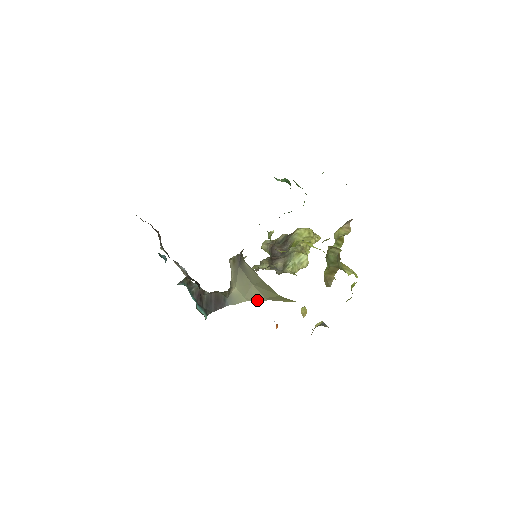
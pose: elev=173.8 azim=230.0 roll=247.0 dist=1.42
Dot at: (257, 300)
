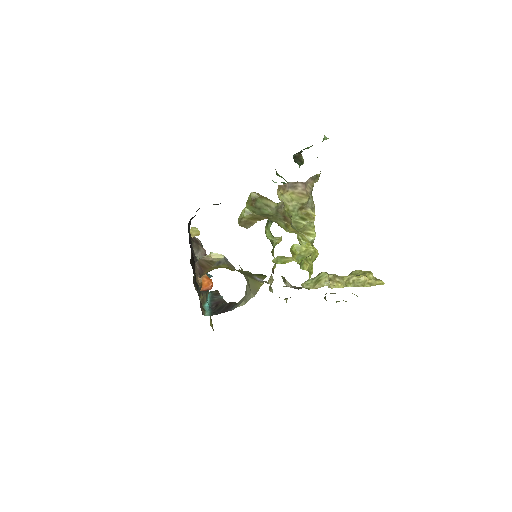
Dot at: (249, 299)
